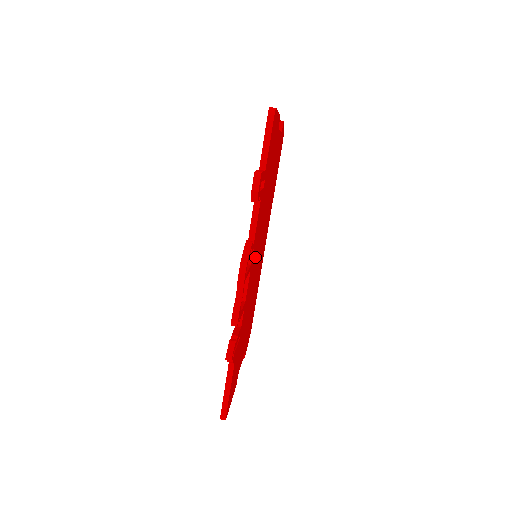
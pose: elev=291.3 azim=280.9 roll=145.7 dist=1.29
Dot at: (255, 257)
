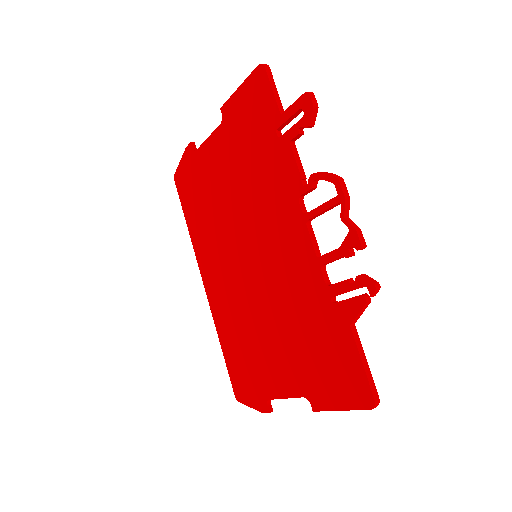
Dot at: (281, 232)
